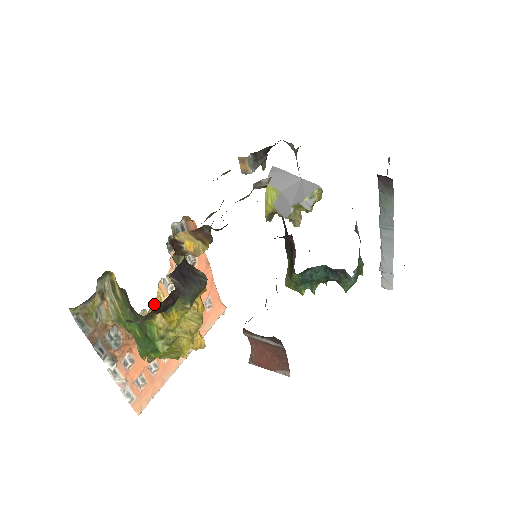
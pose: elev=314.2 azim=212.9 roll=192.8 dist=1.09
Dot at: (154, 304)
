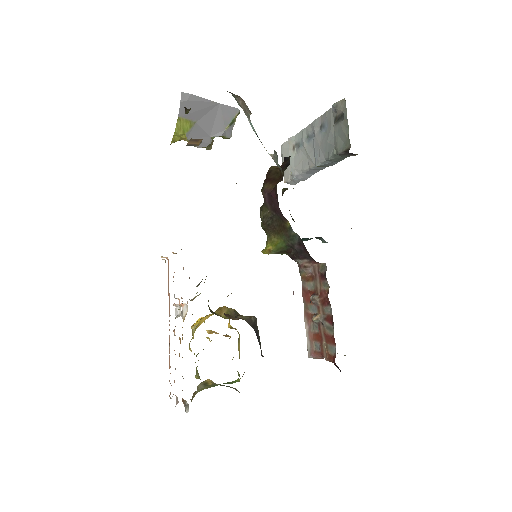
Dot at: occluded
